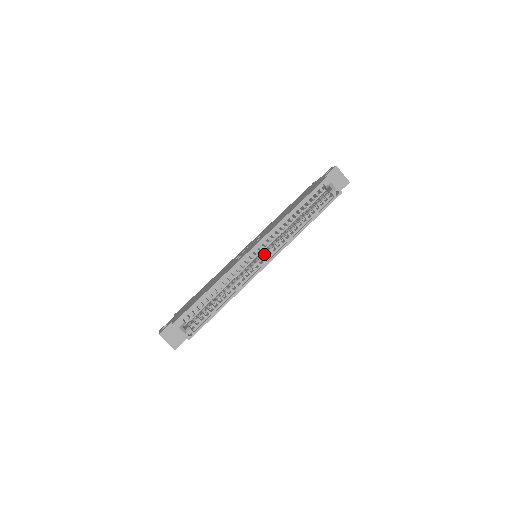
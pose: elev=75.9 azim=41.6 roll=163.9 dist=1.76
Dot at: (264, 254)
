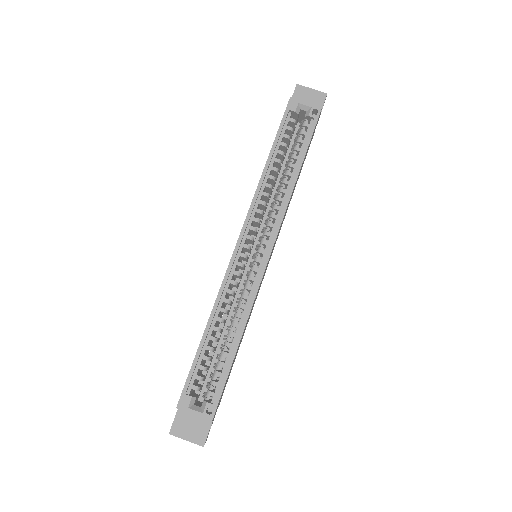
Dot at: occluded
